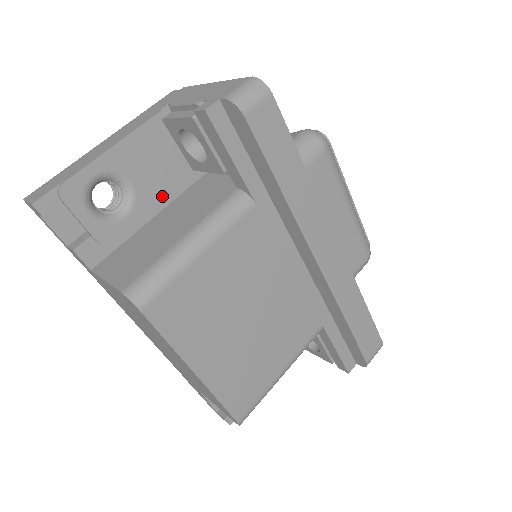
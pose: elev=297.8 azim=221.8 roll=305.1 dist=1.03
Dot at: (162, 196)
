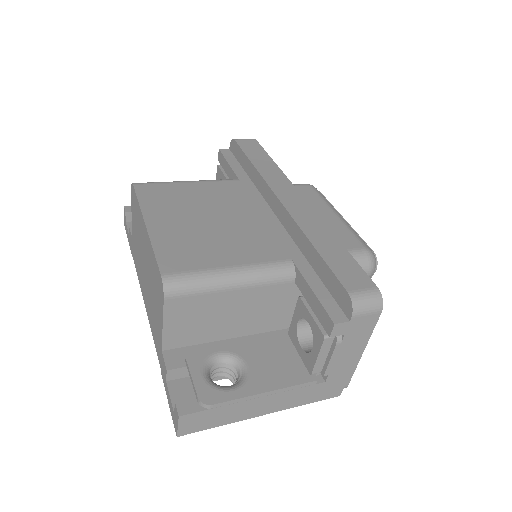
Dot at: occluded
